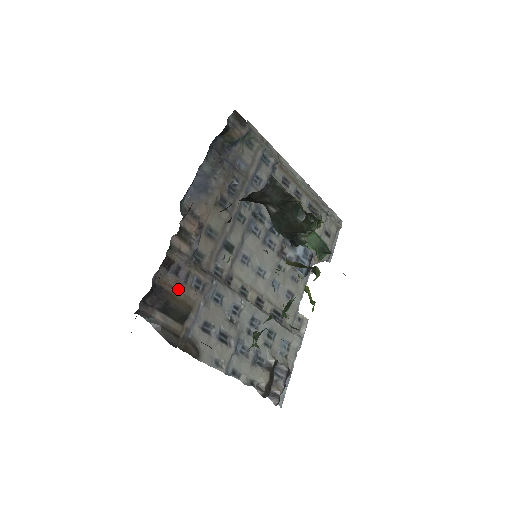
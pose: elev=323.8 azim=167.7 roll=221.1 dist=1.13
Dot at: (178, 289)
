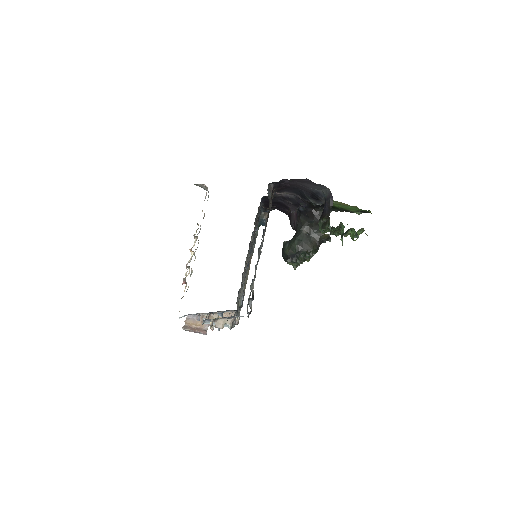
Dot at: occluded
